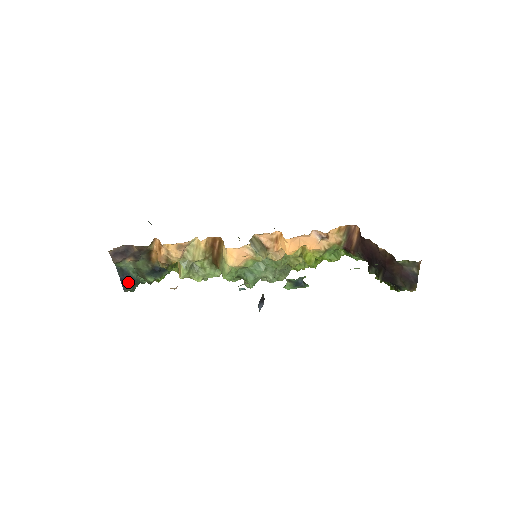
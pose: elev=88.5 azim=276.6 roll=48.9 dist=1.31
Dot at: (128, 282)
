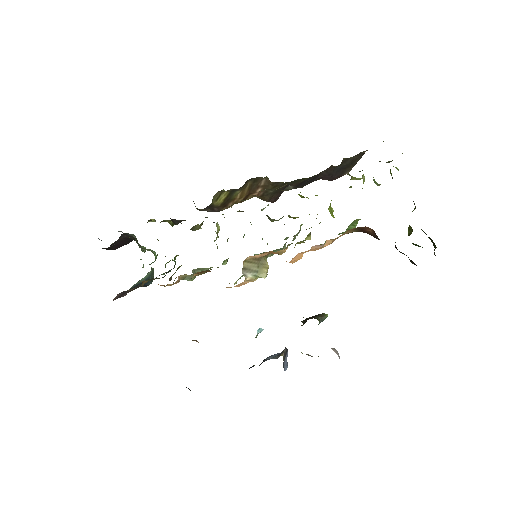
Dot at: (144, 284)
